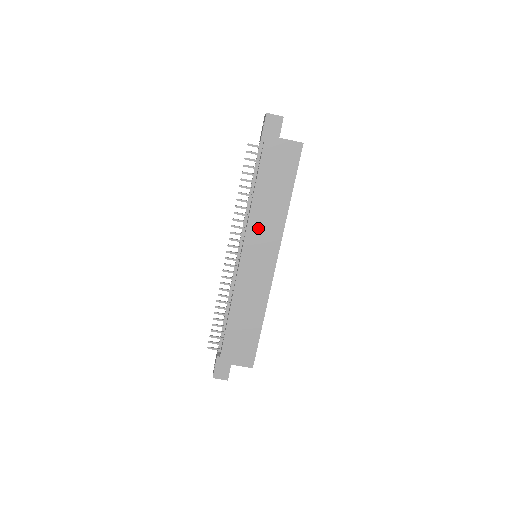
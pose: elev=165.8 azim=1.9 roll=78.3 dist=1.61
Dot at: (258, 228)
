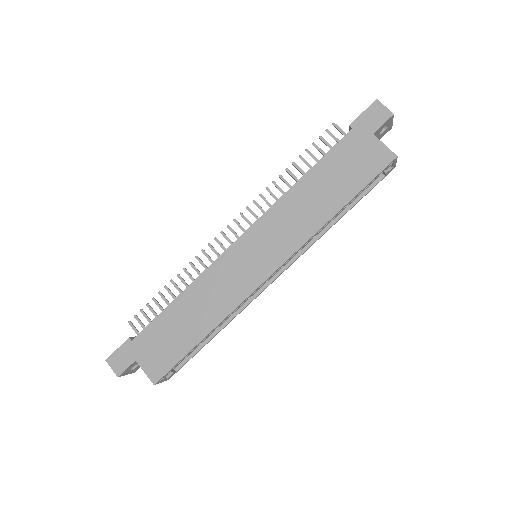
Dot at: (279, 220)
